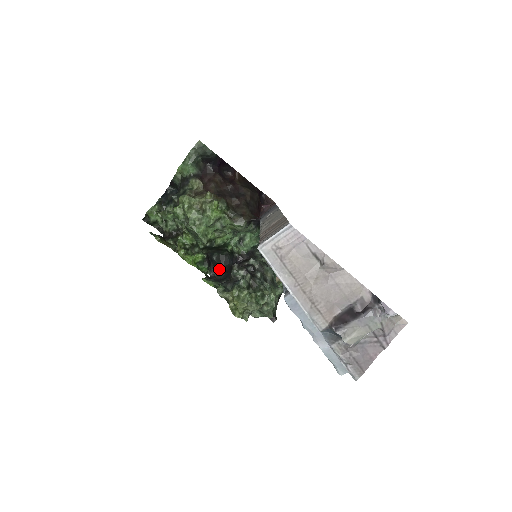
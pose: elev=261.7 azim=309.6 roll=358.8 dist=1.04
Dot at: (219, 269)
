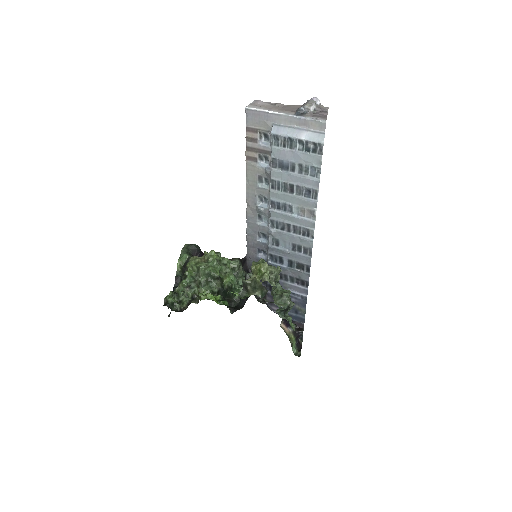
Dot at: occluded
